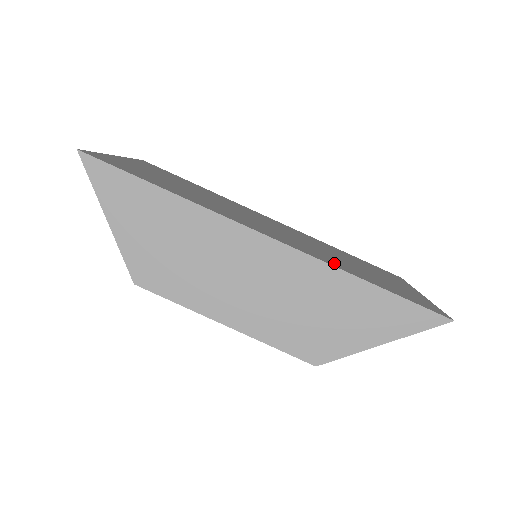
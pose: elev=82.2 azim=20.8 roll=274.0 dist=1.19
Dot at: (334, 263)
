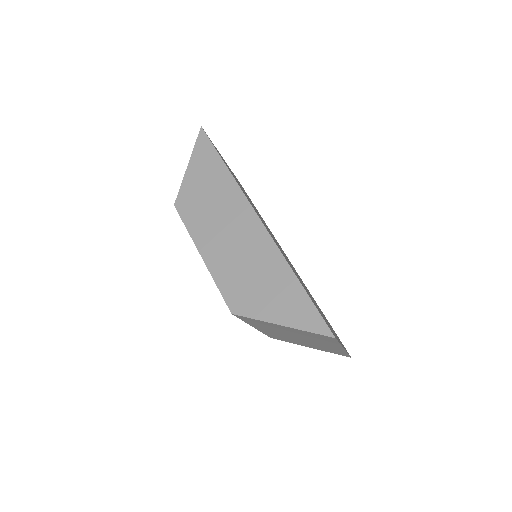
Dot at: occluded
